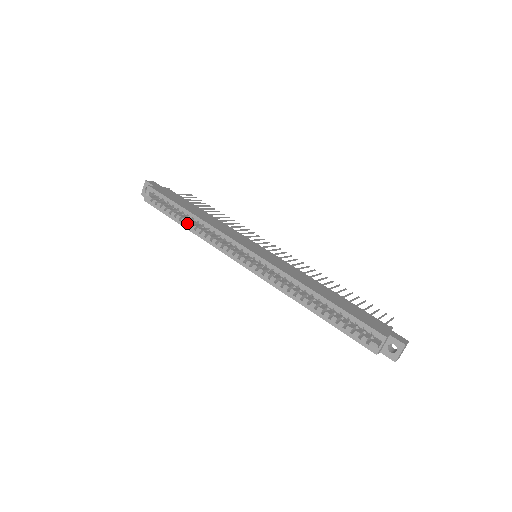
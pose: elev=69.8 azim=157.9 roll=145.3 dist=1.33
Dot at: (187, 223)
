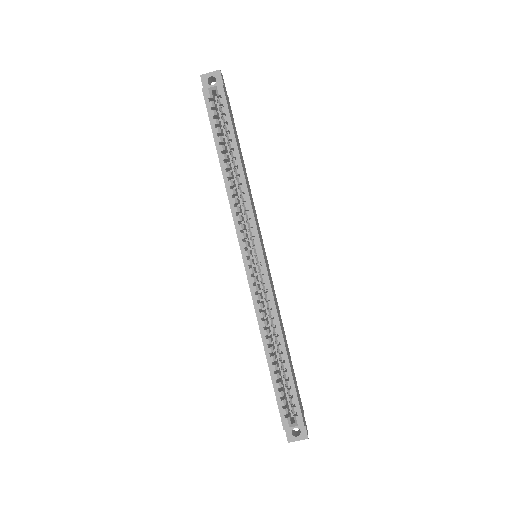
Dot at: (227, 164)
